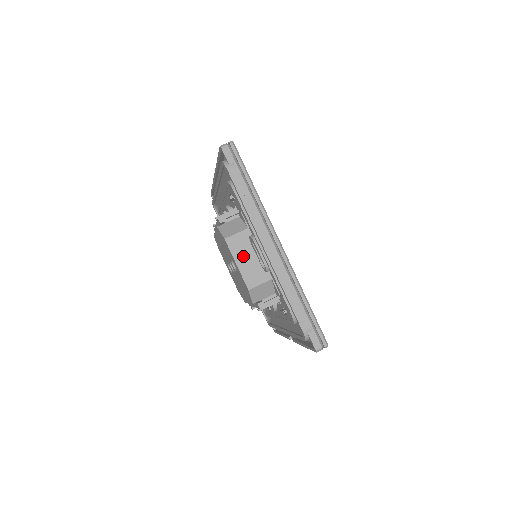
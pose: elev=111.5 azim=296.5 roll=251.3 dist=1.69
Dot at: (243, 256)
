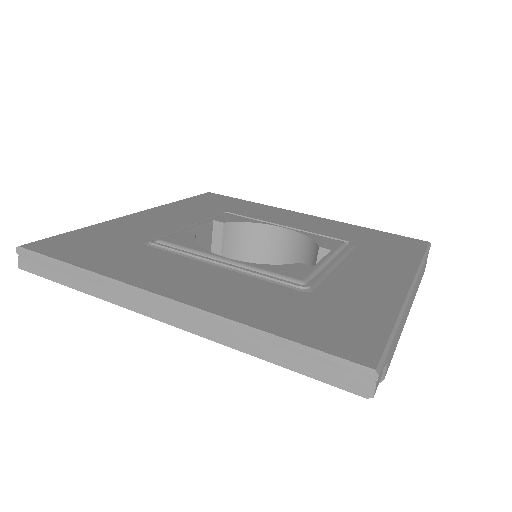
Dot at: occluded
